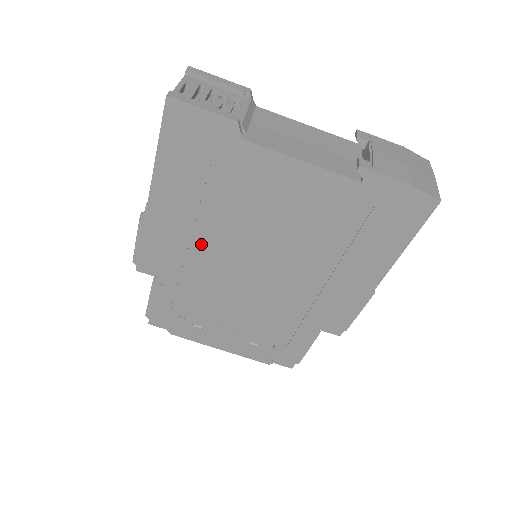
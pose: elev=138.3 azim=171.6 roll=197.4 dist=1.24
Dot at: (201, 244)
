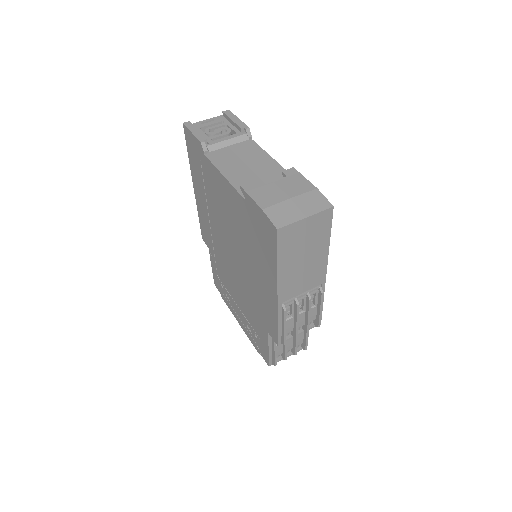
Dot at: (214, 228)
